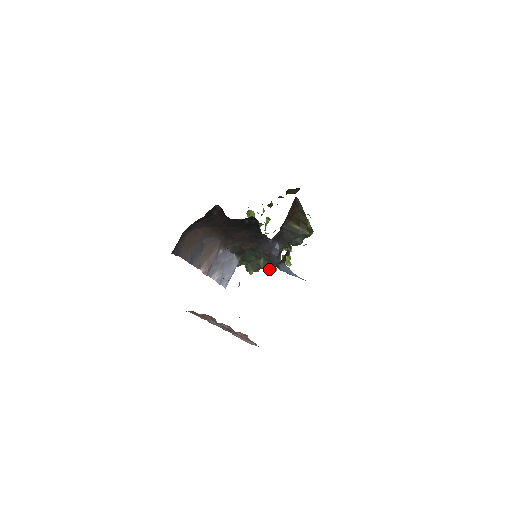
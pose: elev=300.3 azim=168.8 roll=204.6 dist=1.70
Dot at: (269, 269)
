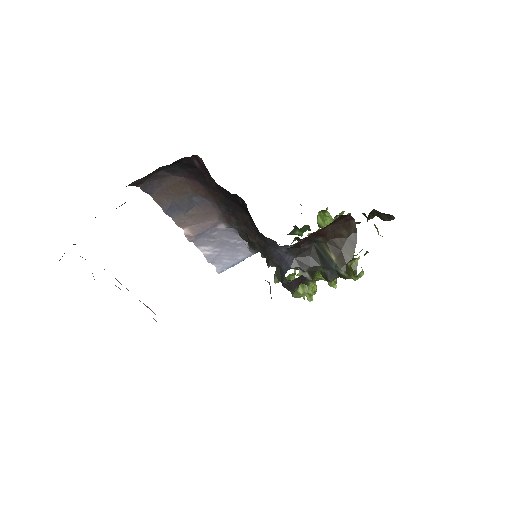
Dot at: occluded
